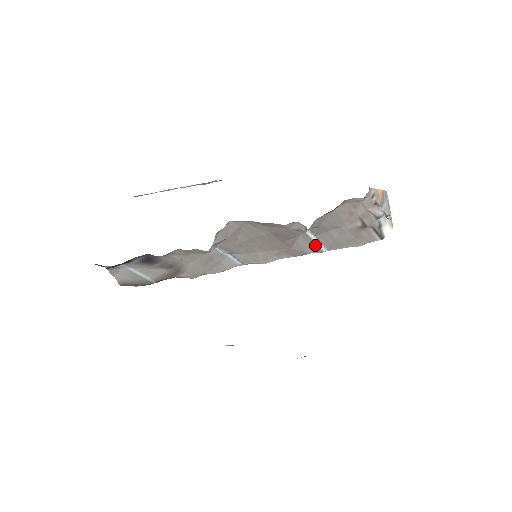
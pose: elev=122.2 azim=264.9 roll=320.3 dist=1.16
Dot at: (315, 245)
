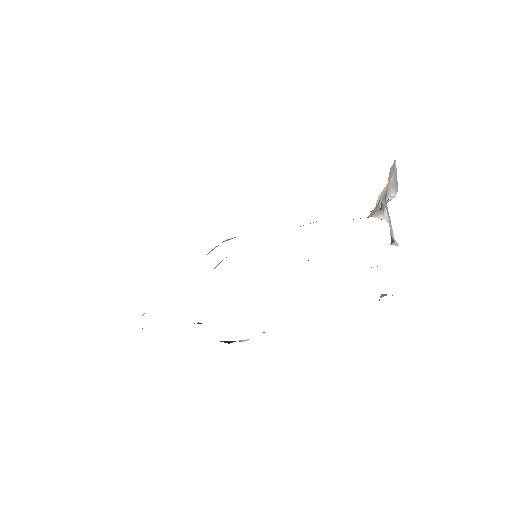
Dot at: occluded
